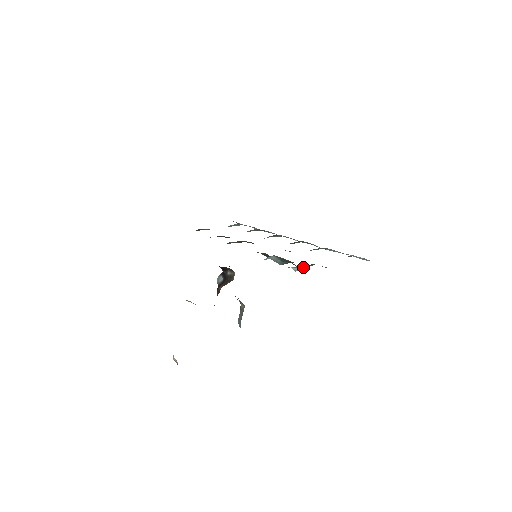
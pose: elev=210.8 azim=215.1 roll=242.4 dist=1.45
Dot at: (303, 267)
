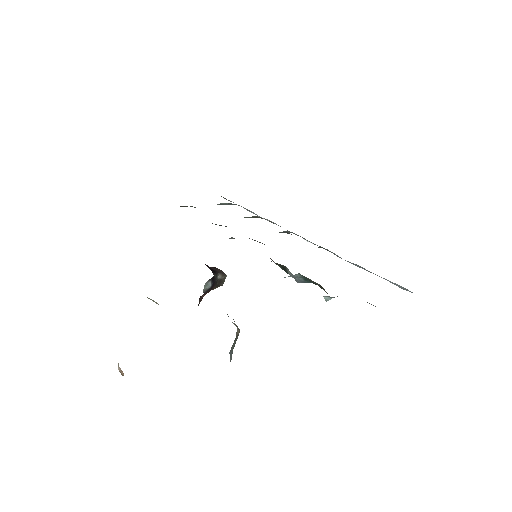
Dot at: (337, 296)
